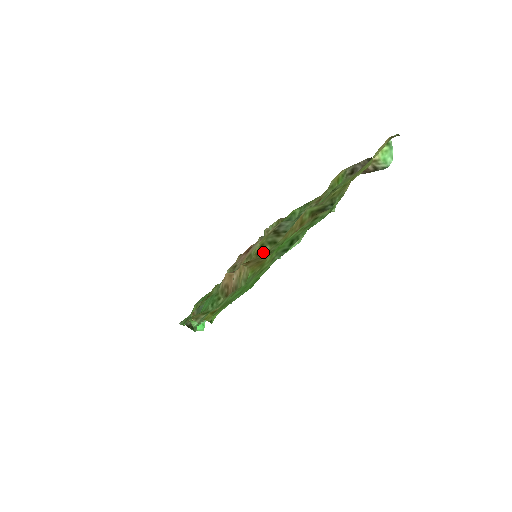
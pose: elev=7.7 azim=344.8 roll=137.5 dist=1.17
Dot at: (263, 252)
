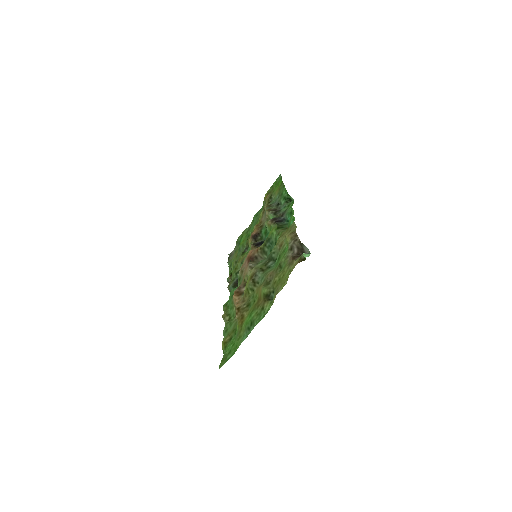
Dot at: (248, 294)
